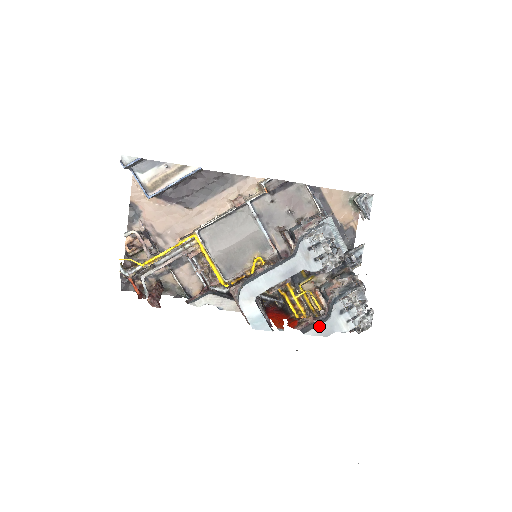
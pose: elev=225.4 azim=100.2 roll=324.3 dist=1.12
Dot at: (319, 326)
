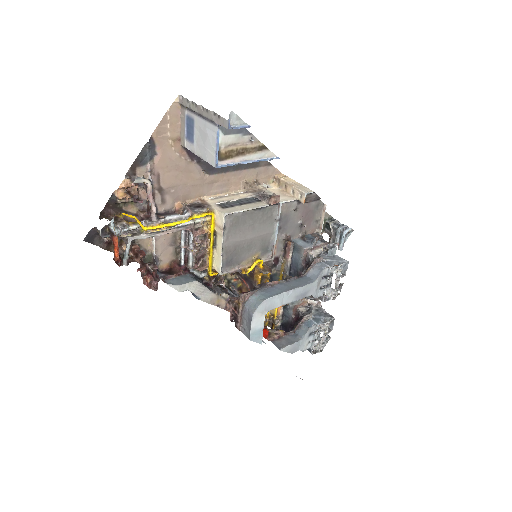
Dot at: (293, 344)
